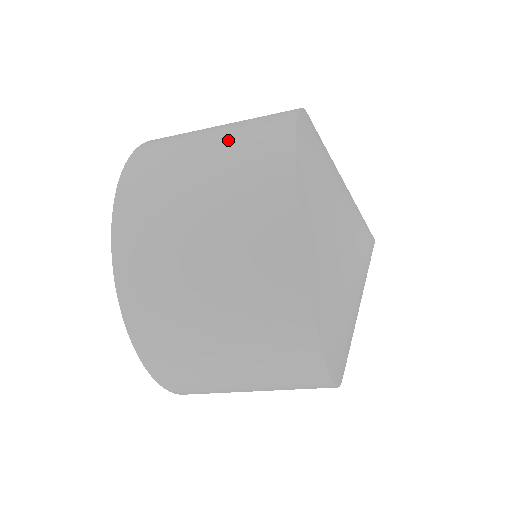
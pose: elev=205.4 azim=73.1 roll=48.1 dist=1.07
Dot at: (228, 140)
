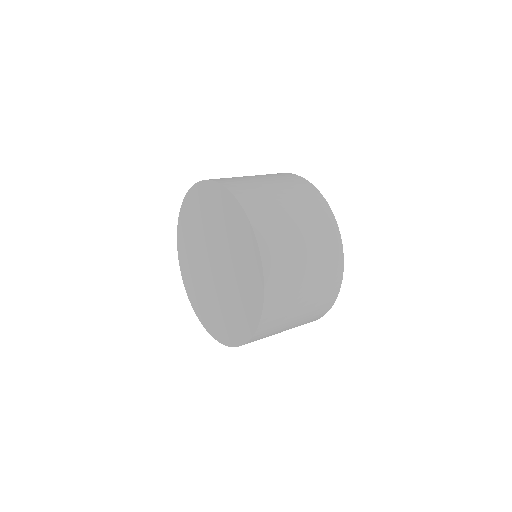
Dot at: (285, 188)
